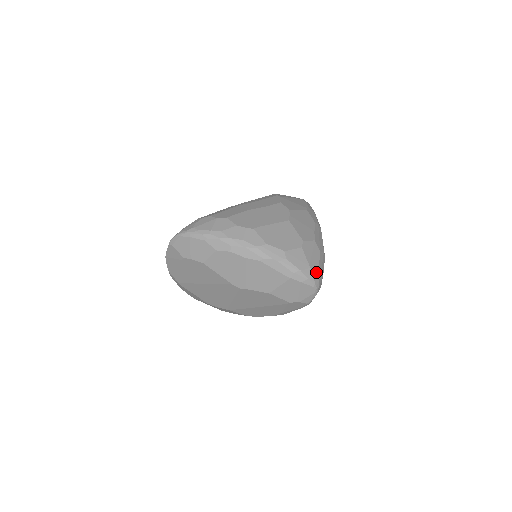
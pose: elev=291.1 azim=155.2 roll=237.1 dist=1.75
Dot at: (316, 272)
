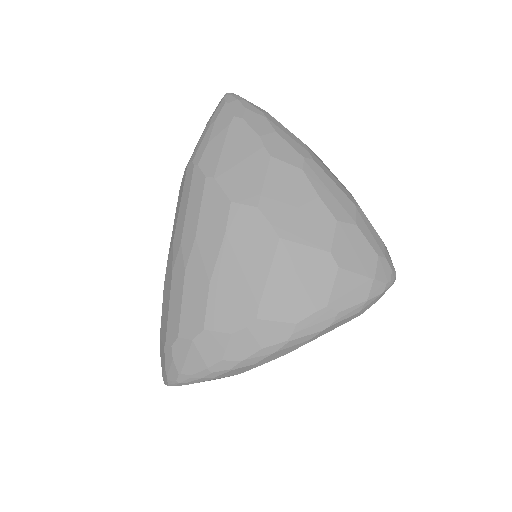
Dot at: (381, 268)
